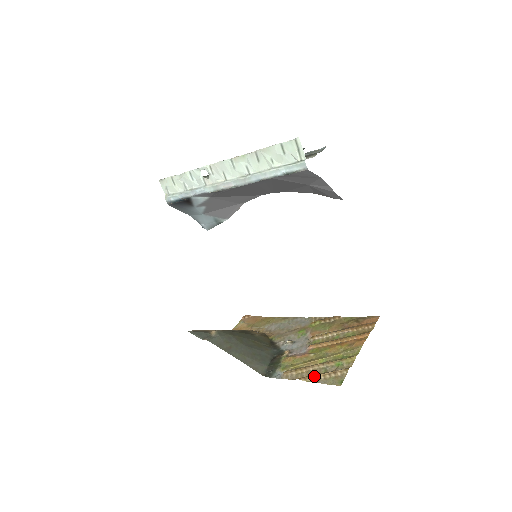
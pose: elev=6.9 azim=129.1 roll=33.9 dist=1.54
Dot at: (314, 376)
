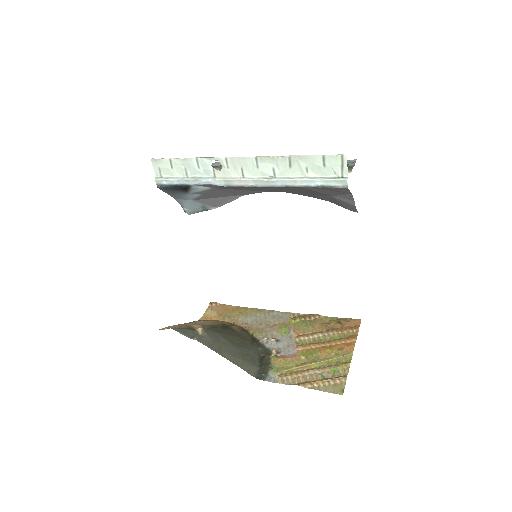
Dot at: (313, 383)
